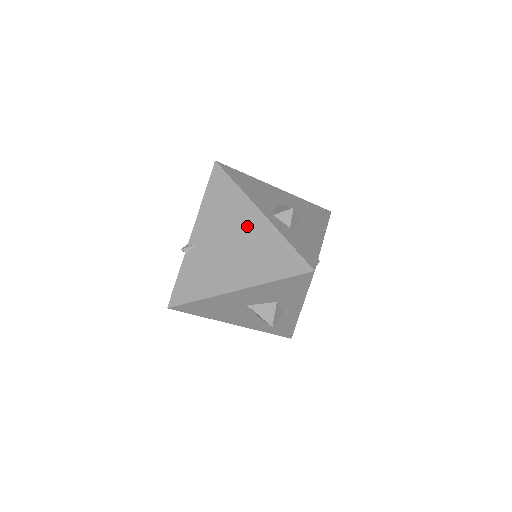
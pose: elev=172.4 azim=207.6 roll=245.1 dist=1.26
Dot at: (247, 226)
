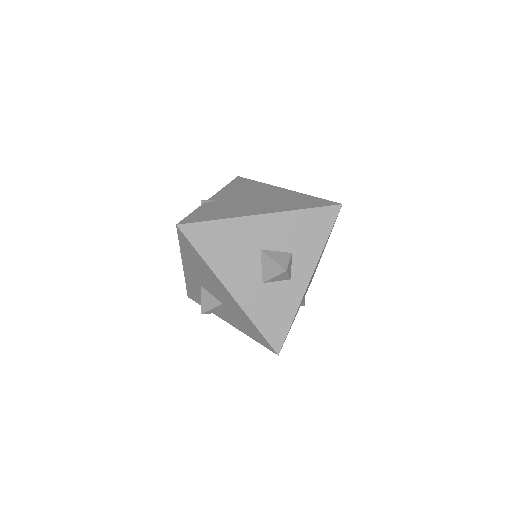
Dot at: (271, 193)
